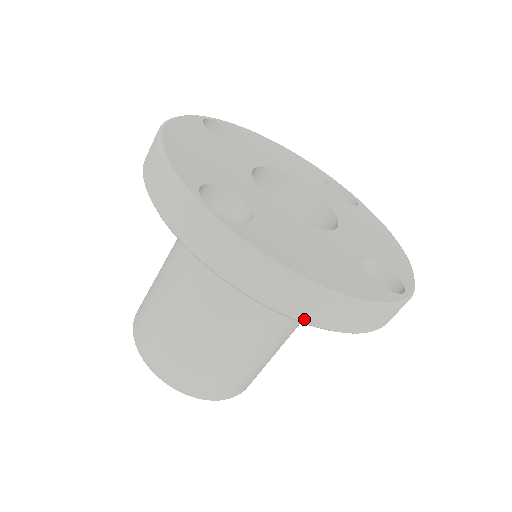
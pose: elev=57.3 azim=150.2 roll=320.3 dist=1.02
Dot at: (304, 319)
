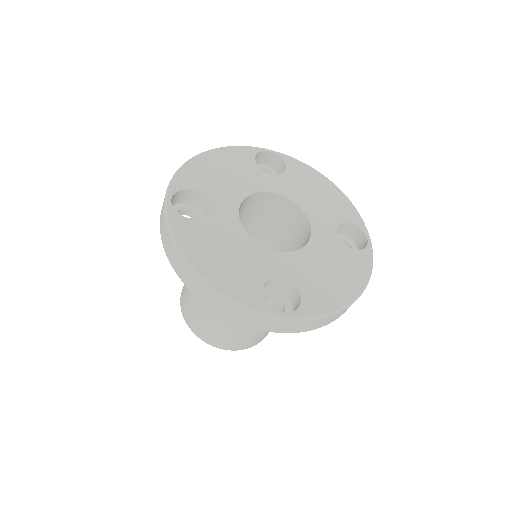
Dot at: occluded
